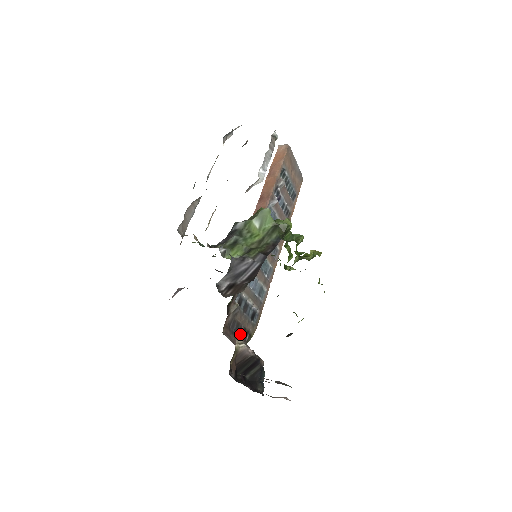
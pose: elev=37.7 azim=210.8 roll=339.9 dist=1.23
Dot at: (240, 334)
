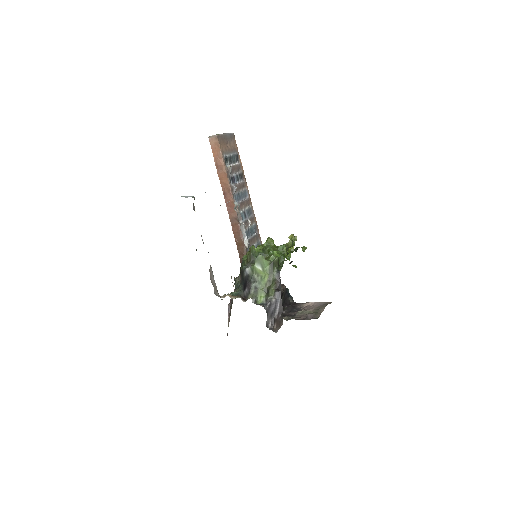
Dot at: occluded
